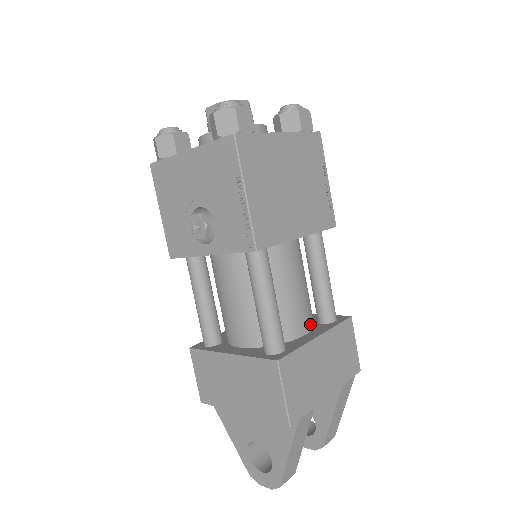
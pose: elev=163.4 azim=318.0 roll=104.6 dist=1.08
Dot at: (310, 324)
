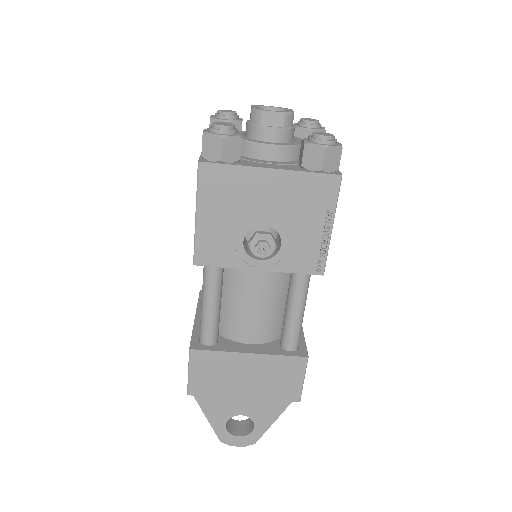
Dot at: occluded
